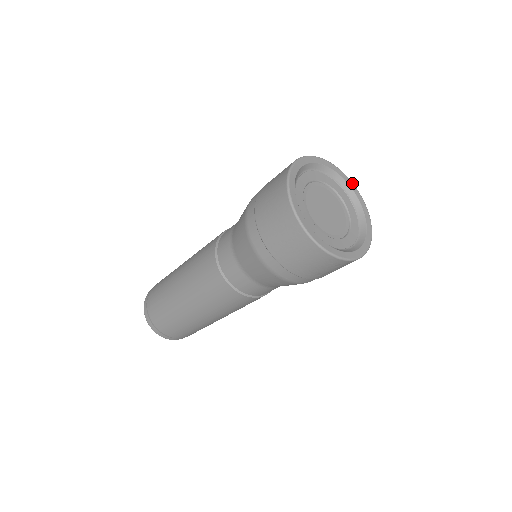
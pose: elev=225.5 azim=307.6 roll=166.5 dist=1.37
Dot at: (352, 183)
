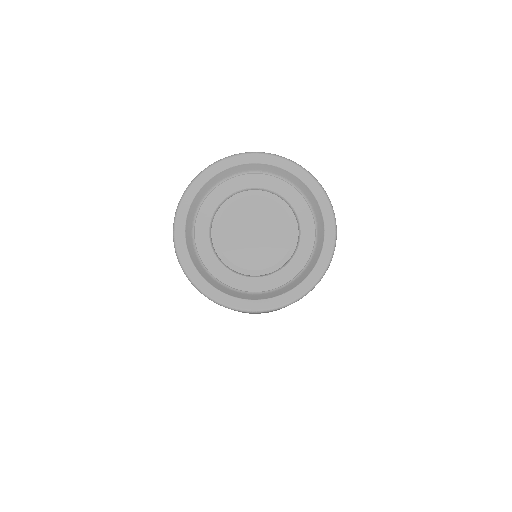
Dot at: (290, 162)
